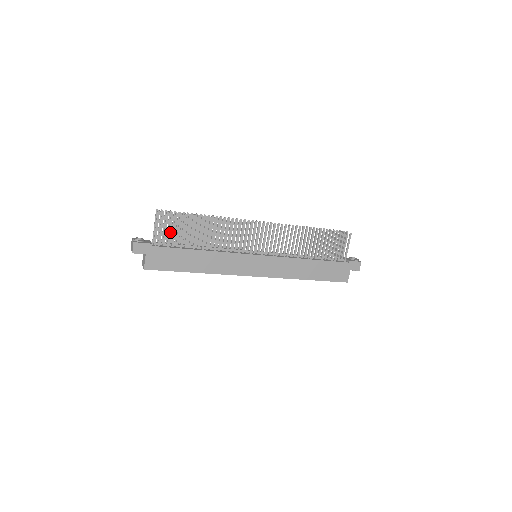
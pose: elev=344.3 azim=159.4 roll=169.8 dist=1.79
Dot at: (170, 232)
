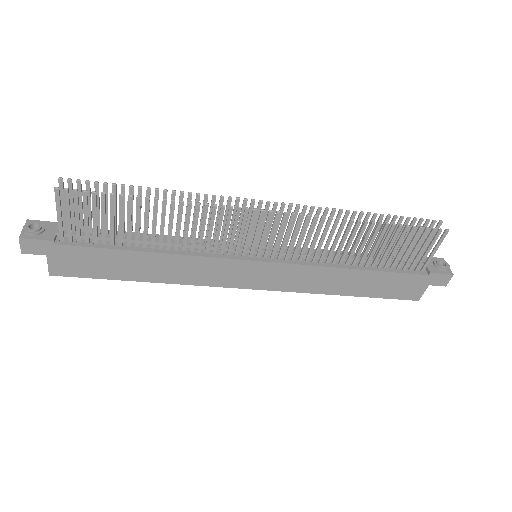
Dot at: (87, 222)
